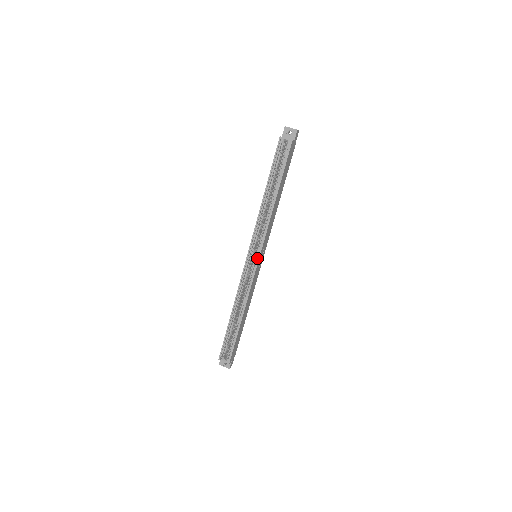
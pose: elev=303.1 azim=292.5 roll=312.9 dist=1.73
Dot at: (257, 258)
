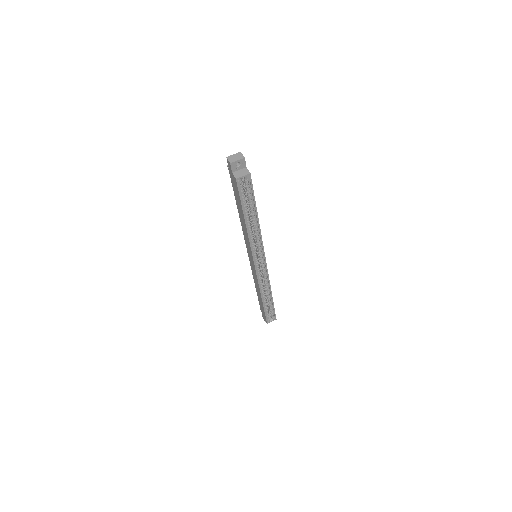
Dot at: (263, 261)
